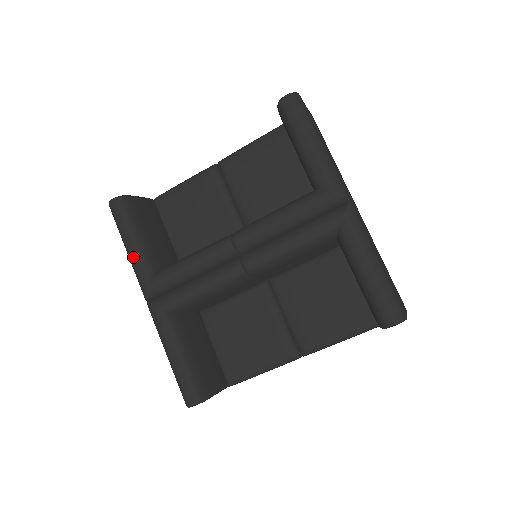
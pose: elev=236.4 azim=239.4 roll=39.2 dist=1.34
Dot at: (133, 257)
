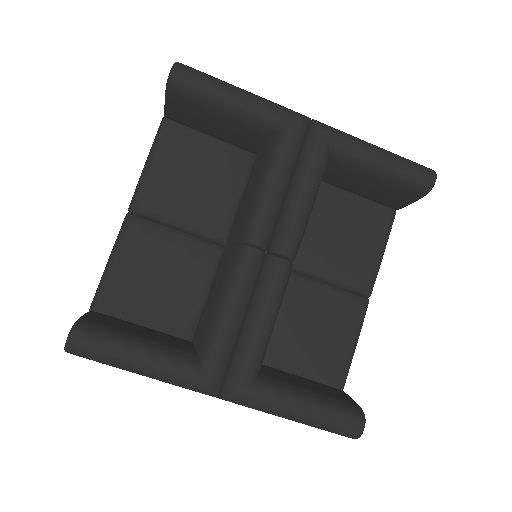
Dot at: (161, 370)
